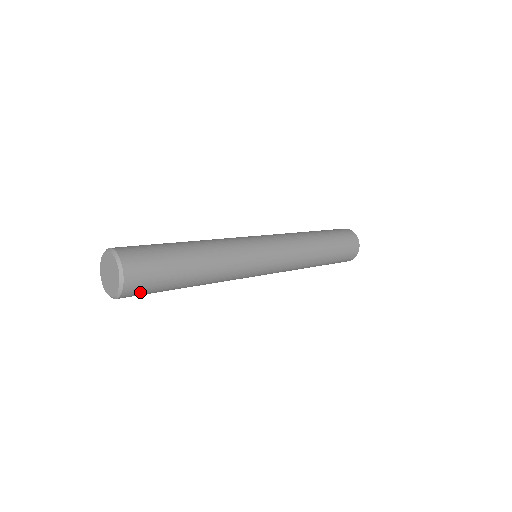
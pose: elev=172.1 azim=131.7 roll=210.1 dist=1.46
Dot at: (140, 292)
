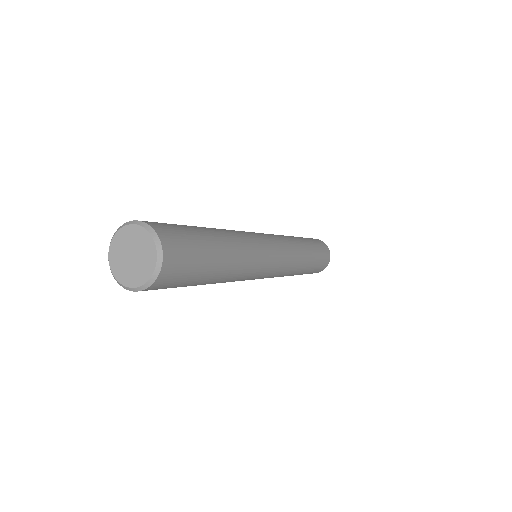
Dot at: (170, 283)
